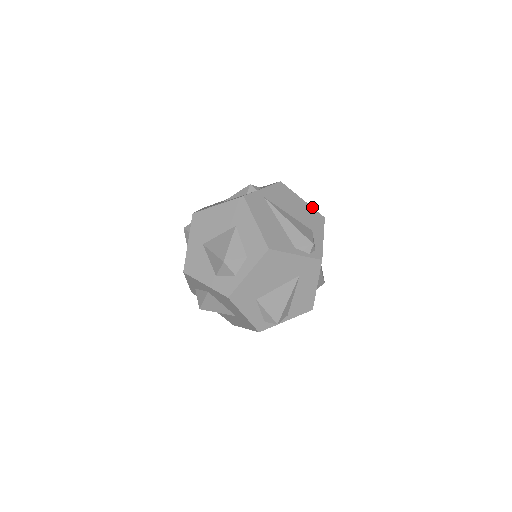
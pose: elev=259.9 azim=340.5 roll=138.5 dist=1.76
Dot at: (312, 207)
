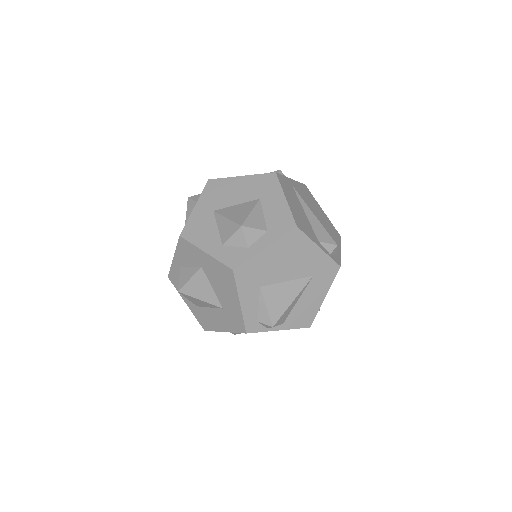
Dot at: (330, 221)
